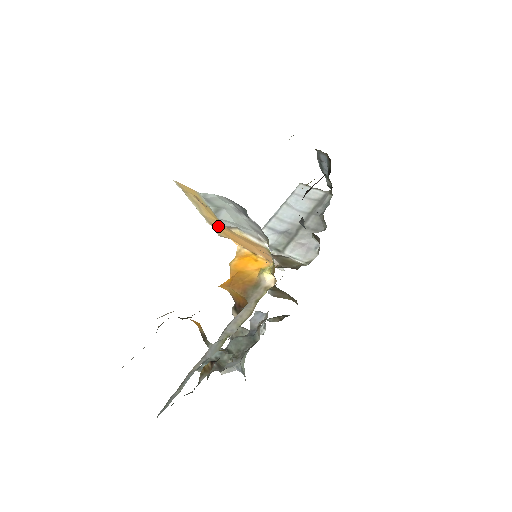
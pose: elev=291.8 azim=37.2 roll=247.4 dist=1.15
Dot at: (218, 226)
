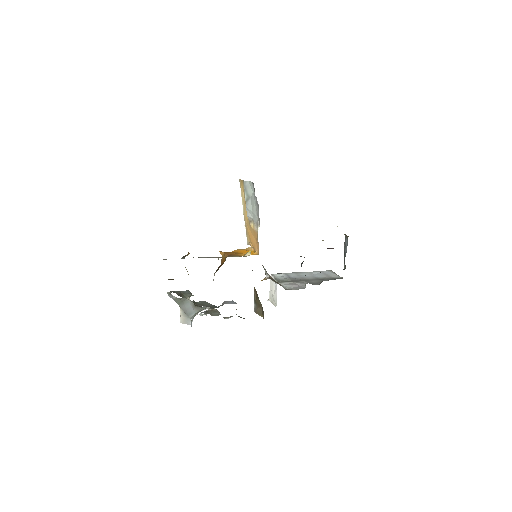
Dot at: (248, 227)
